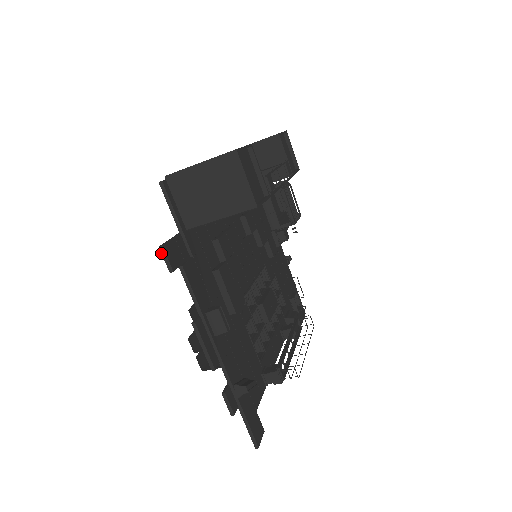
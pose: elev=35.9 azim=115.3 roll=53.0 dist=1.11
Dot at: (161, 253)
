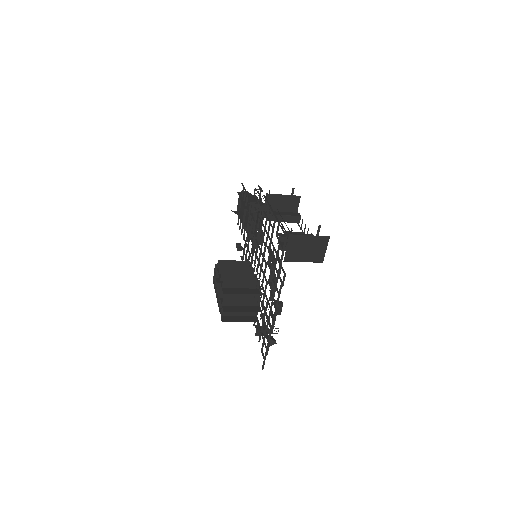
Dot at: (283, 277)
